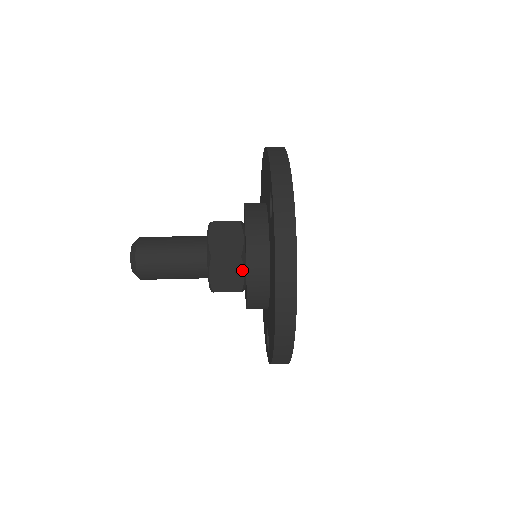
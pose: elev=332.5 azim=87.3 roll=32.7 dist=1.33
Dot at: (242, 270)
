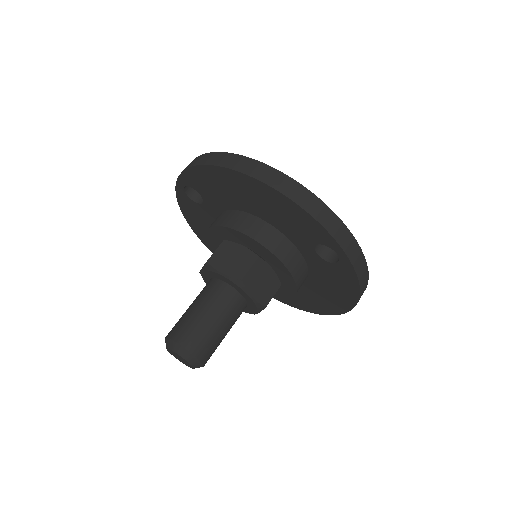
Dot at: occluded
